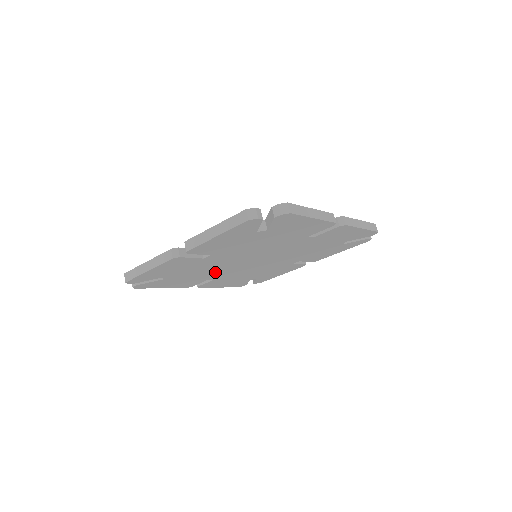
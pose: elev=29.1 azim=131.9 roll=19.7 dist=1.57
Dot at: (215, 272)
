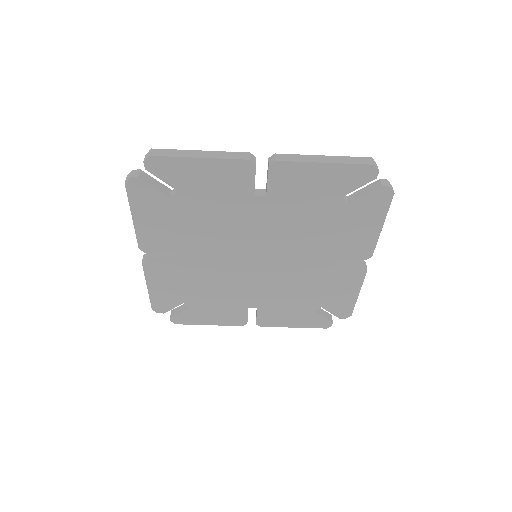
Dot at: (206, 243)
